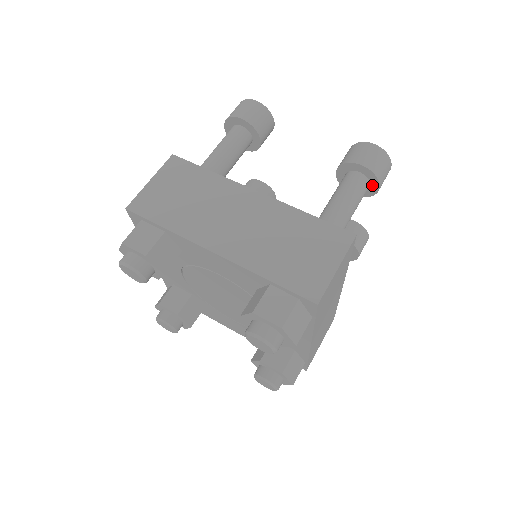
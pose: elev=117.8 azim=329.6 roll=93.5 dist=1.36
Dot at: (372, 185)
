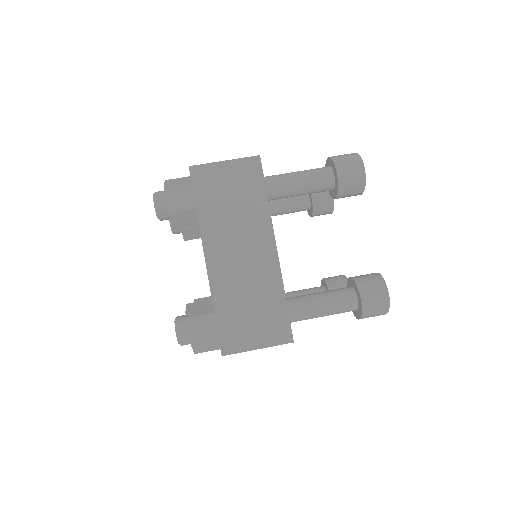
Dot at: (357, 312)
